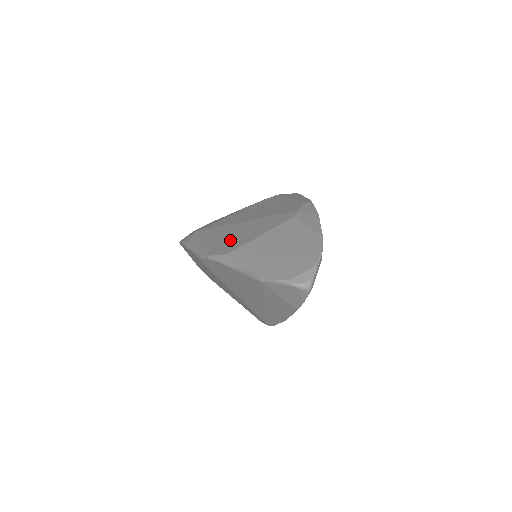
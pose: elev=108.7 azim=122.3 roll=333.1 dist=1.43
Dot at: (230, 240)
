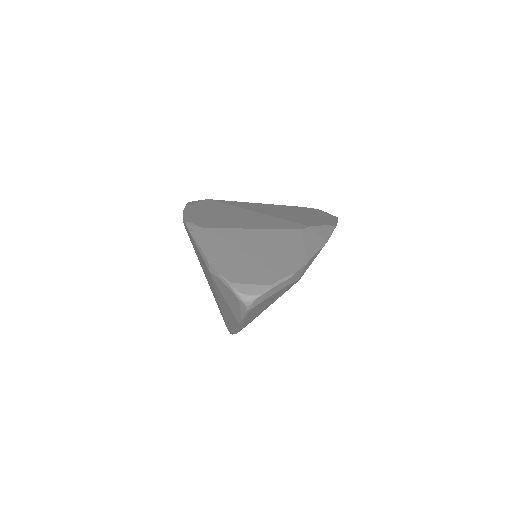
Dot at: (221, 219)
